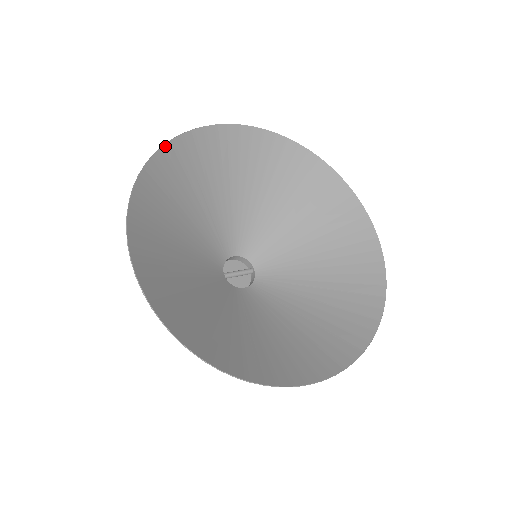
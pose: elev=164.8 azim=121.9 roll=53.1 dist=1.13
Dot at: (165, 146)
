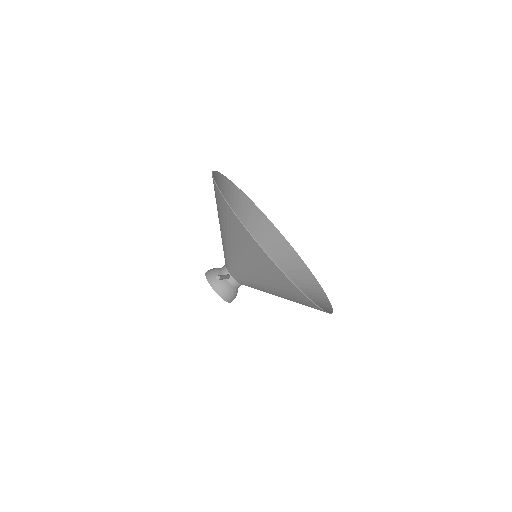
Dot at: occluded
